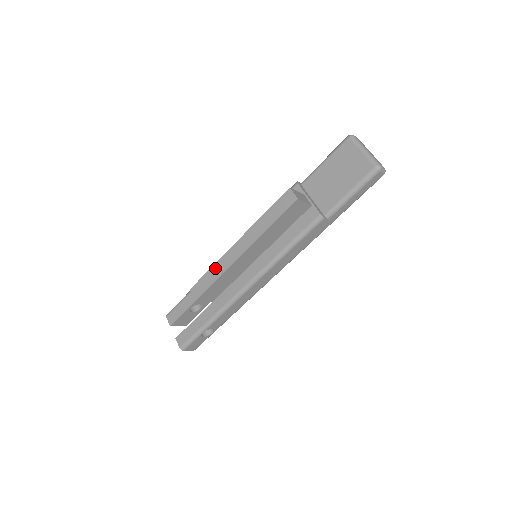
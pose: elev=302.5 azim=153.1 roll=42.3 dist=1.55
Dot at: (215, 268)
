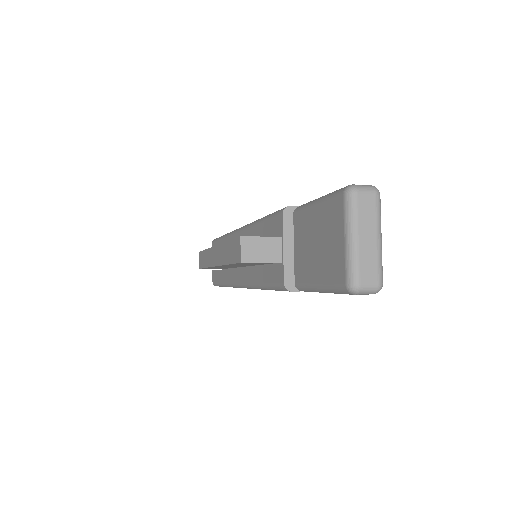
Dot at: (206, 254)
